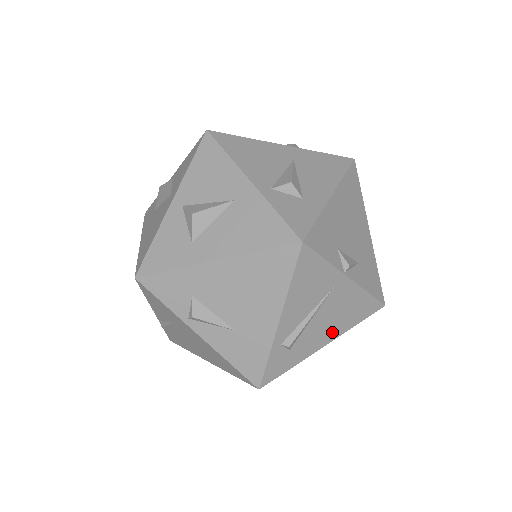
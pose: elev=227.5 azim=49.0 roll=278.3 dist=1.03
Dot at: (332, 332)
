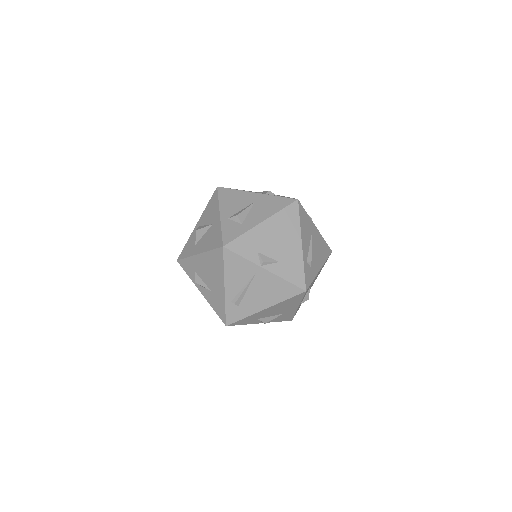
Dot at: (267, 301)
